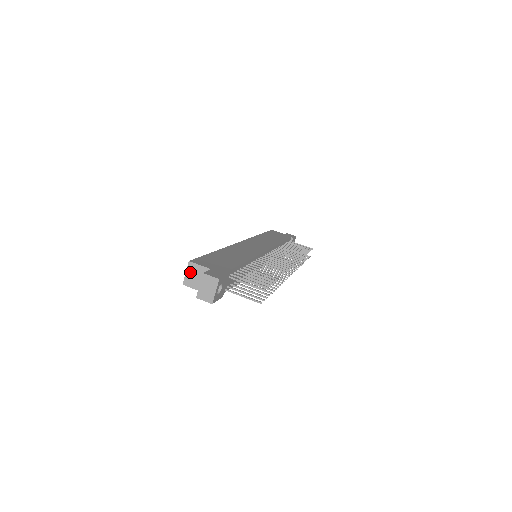
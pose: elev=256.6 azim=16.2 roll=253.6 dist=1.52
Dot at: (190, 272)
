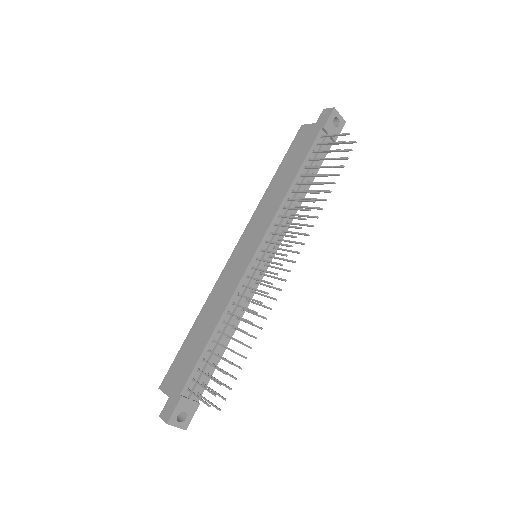
Dot at: occluded
